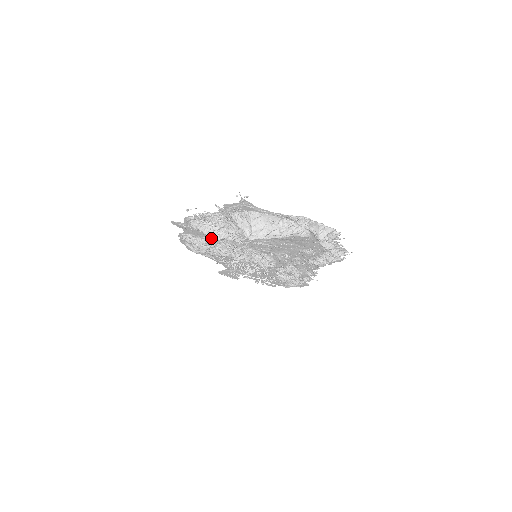
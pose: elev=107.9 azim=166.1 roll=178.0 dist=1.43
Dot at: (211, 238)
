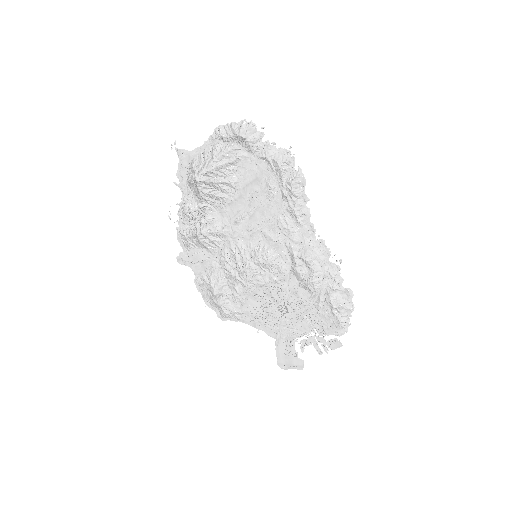
Dot at: (213, 262)
